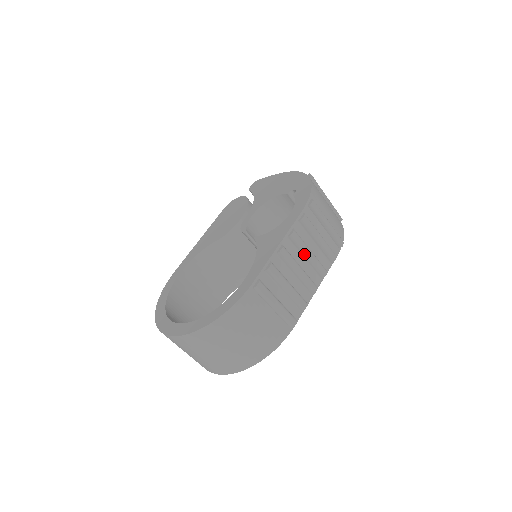
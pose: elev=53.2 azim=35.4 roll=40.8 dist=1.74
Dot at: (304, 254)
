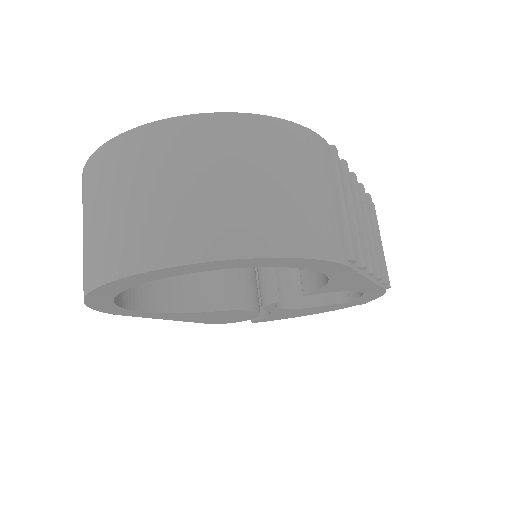
Dot at: (367, 221)
